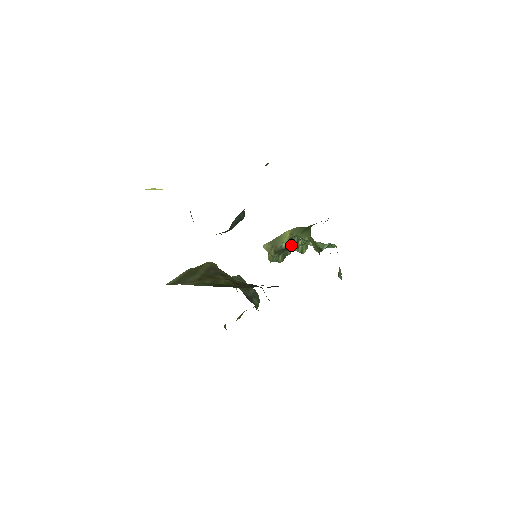
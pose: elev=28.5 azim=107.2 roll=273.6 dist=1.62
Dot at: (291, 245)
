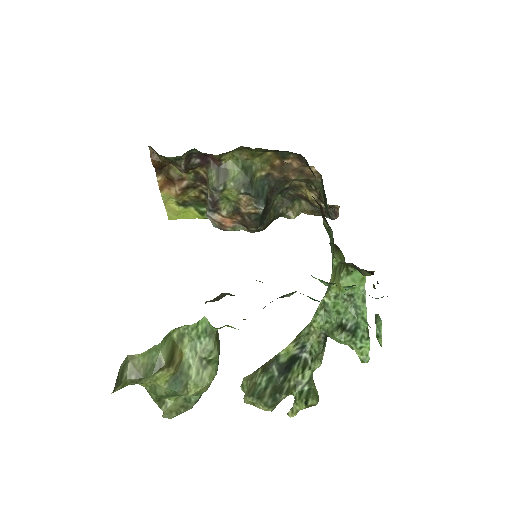
Dot at: (291, 375)
